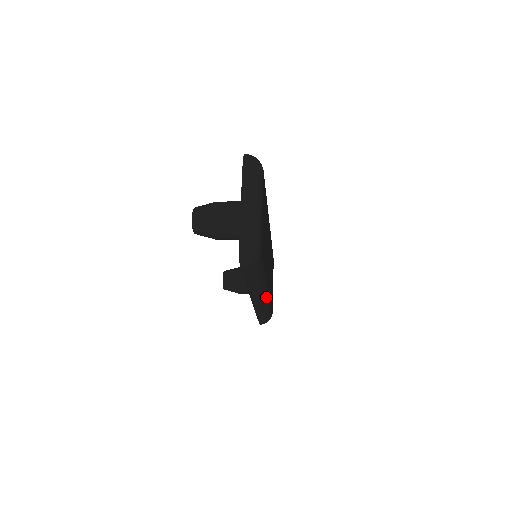
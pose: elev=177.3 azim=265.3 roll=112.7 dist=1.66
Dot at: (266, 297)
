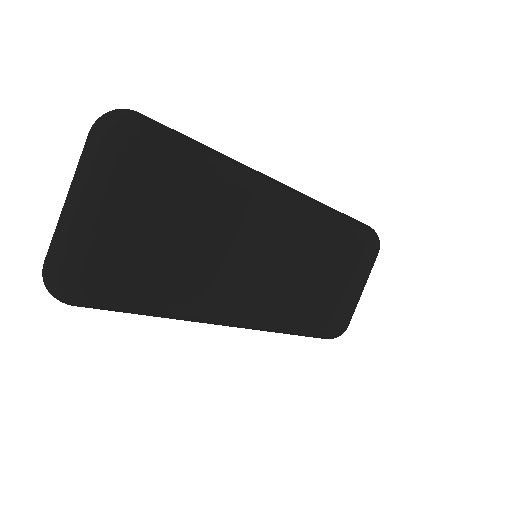
Dot at: (251, 322)
